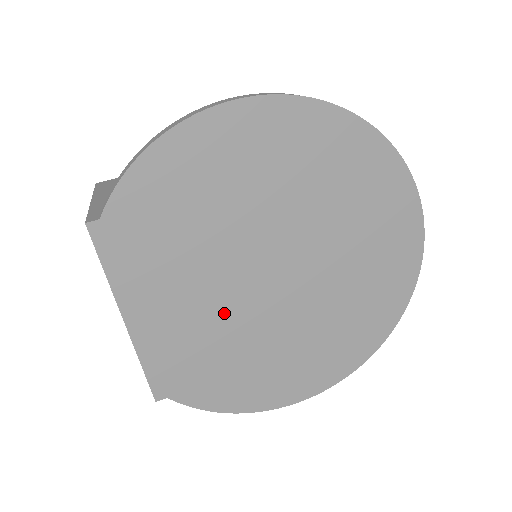
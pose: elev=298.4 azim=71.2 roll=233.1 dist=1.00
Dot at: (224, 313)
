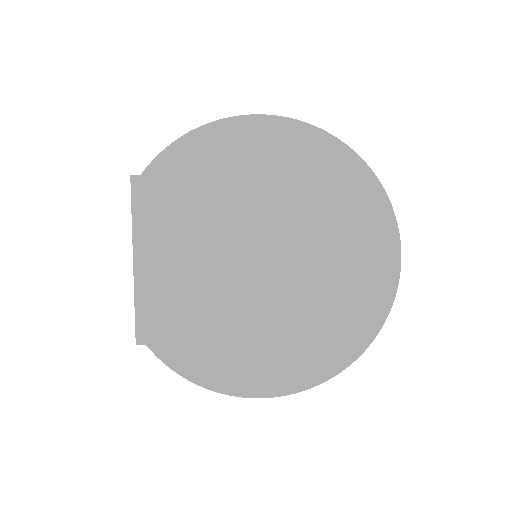
Dot at: (211, 282)
